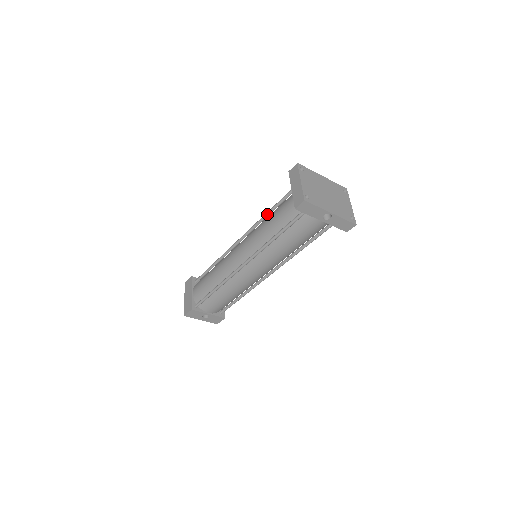
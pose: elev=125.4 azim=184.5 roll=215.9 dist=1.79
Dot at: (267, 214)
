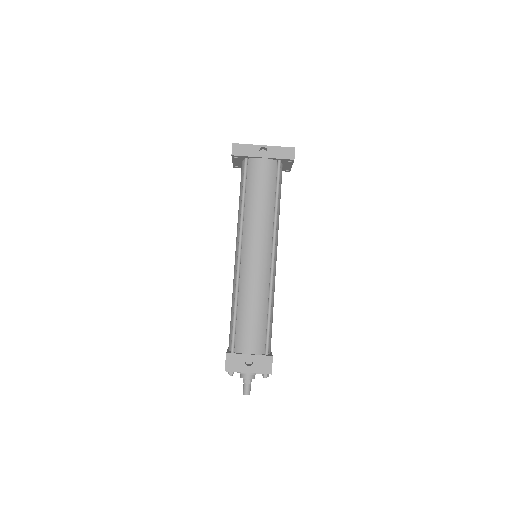
Dot at: occluded
